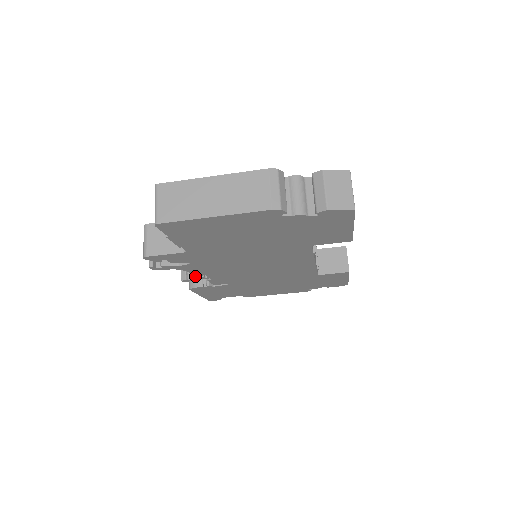
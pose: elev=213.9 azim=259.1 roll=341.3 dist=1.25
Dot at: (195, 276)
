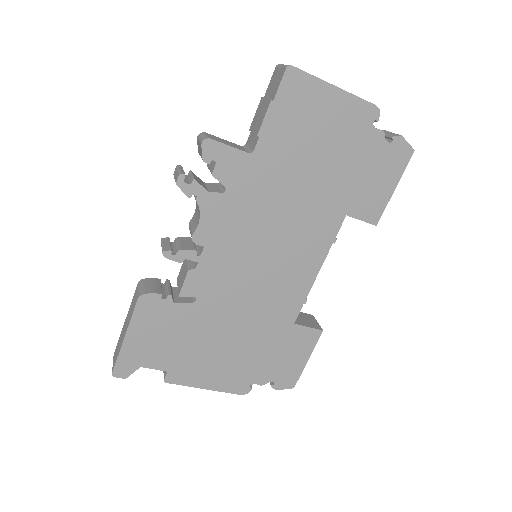
Dot at: (186, 249)
